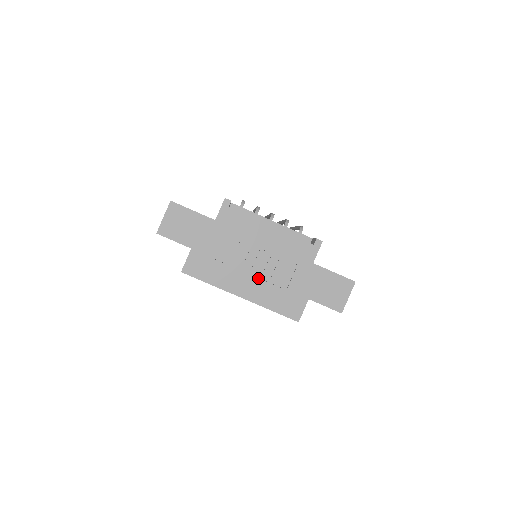
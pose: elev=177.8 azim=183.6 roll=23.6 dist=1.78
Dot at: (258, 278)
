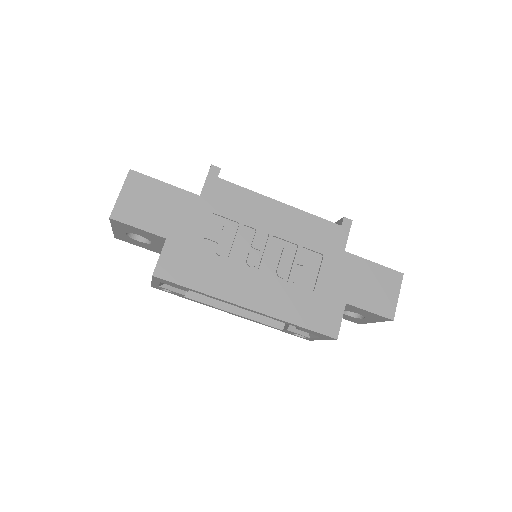
Dot at: (271, 277)
